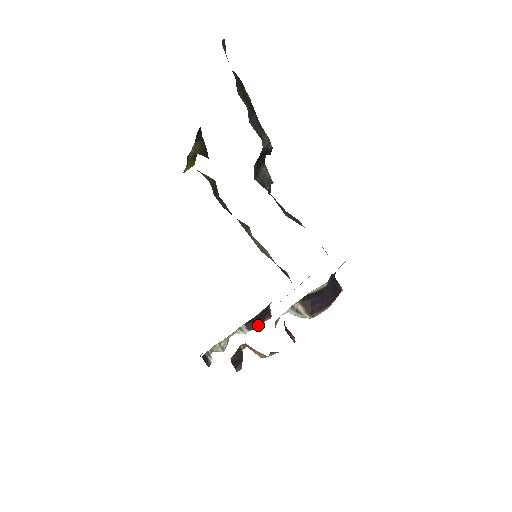
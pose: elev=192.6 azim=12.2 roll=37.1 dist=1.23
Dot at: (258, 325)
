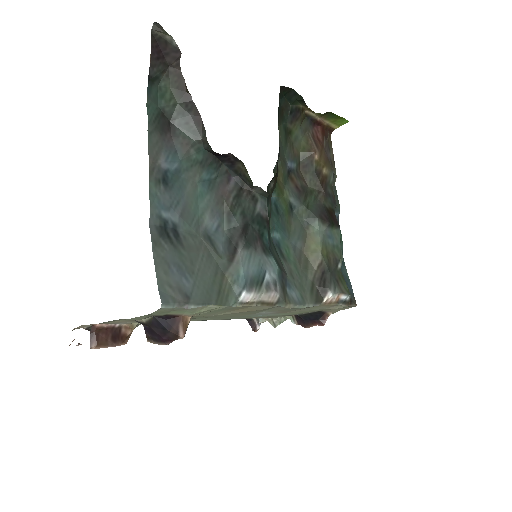
Dot at: (306, 324)
